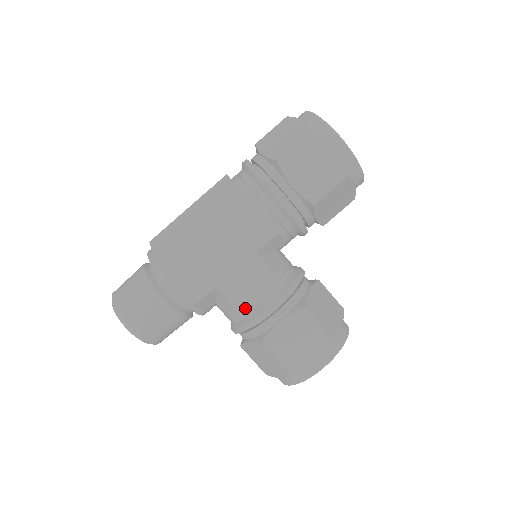
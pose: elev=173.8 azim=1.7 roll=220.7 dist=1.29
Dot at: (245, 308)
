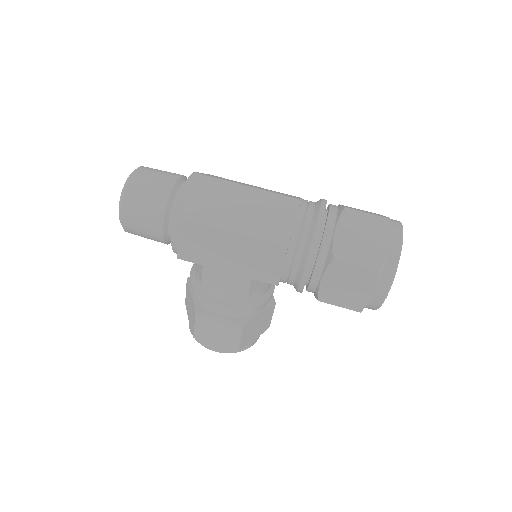
Dot at: (208, 288)
